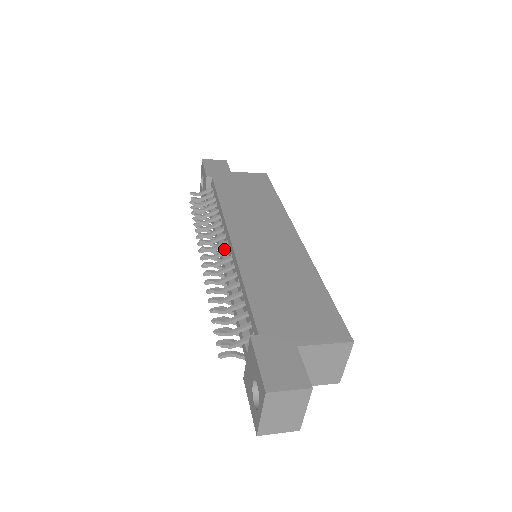
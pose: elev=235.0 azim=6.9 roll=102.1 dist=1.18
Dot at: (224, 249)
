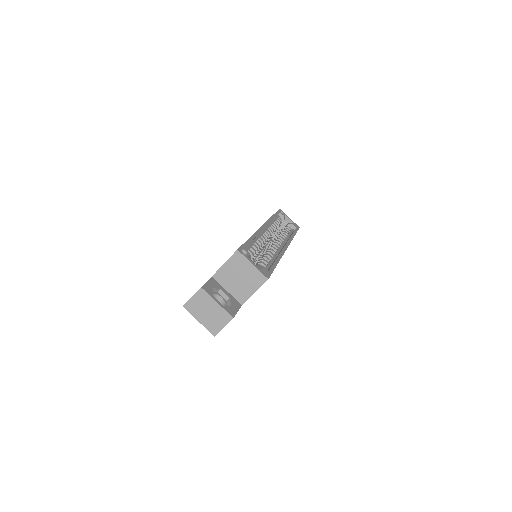
Dot at: occluded
